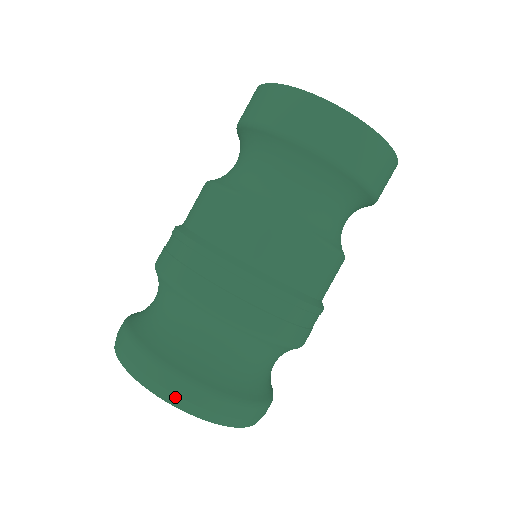
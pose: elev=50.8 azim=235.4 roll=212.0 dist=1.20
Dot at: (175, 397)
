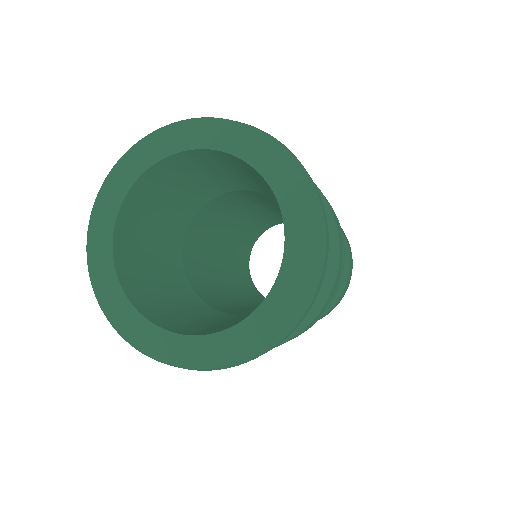
Dot at: (254, 127)
